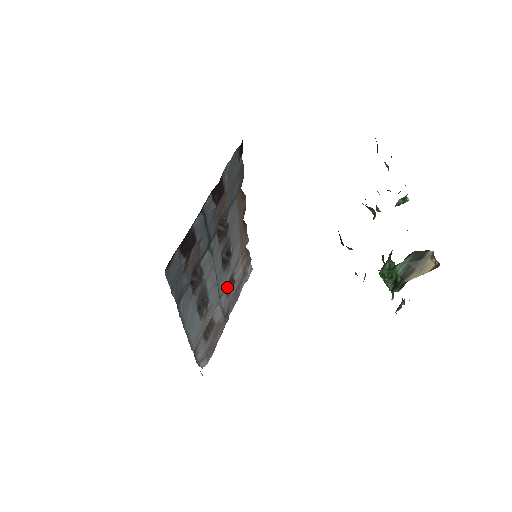
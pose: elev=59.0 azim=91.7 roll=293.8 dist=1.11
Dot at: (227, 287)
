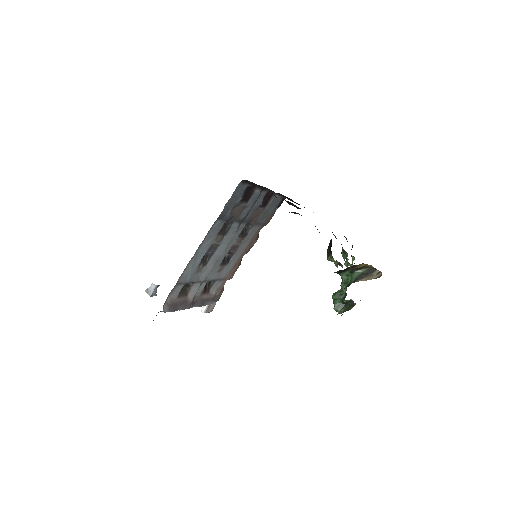
Dot at: (205, 288)
